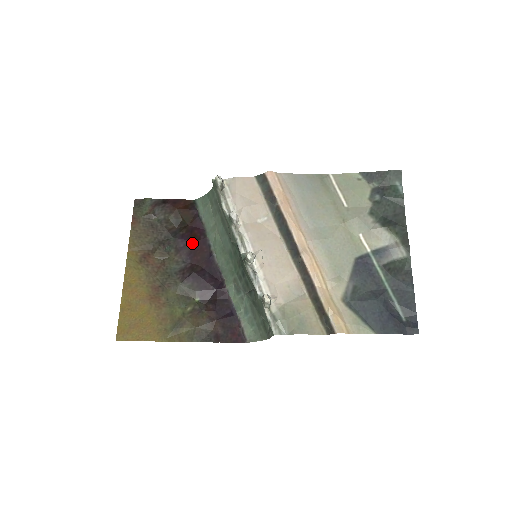
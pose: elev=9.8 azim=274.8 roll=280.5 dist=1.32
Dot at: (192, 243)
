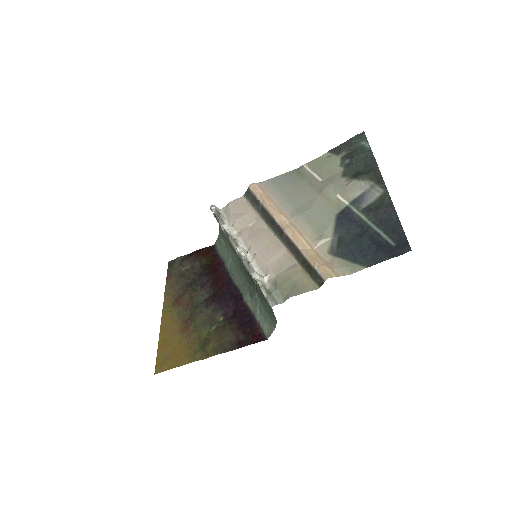
Dot at: (213, 276)
